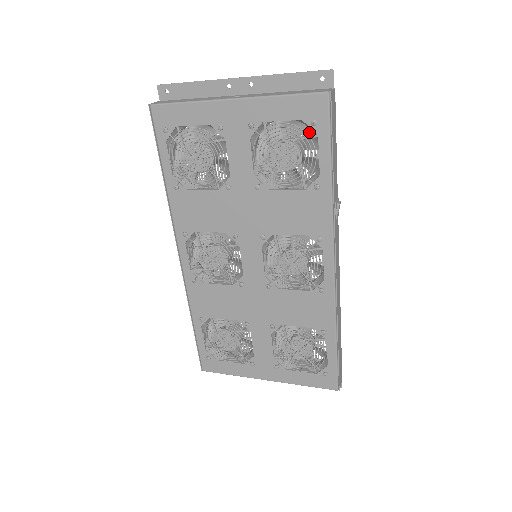
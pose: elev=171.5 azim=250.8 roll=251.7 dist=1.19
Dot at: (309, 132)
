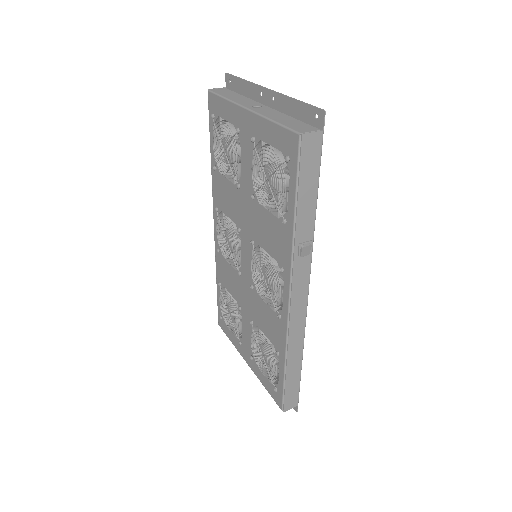
Dot at: occluded
